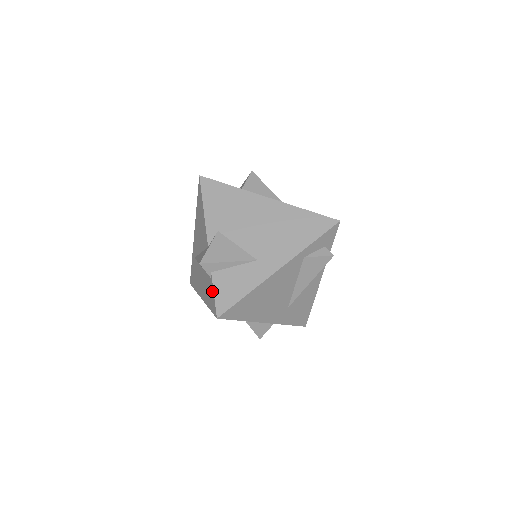
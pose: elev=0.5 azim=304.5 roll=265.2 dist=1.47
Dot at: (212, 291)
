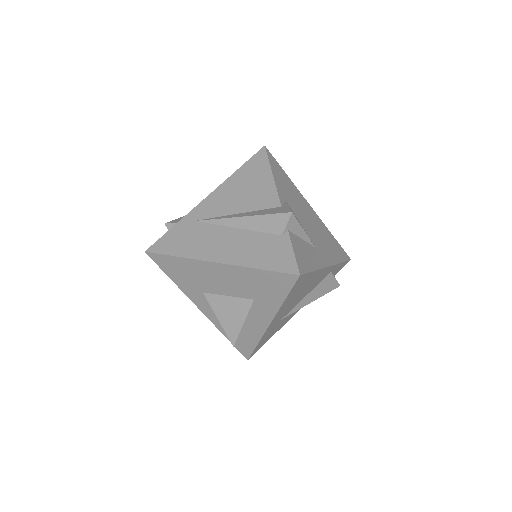
Dot at: (287, 248)
